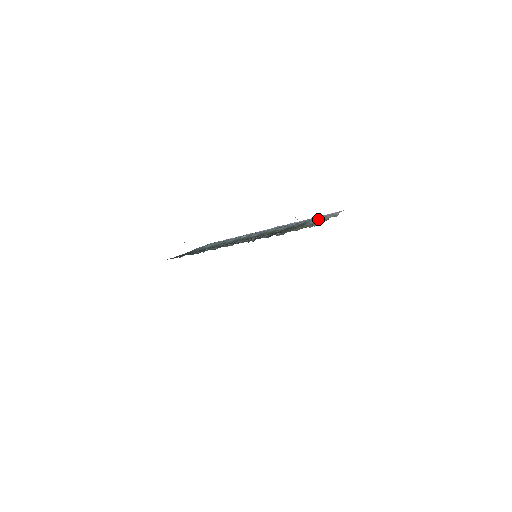
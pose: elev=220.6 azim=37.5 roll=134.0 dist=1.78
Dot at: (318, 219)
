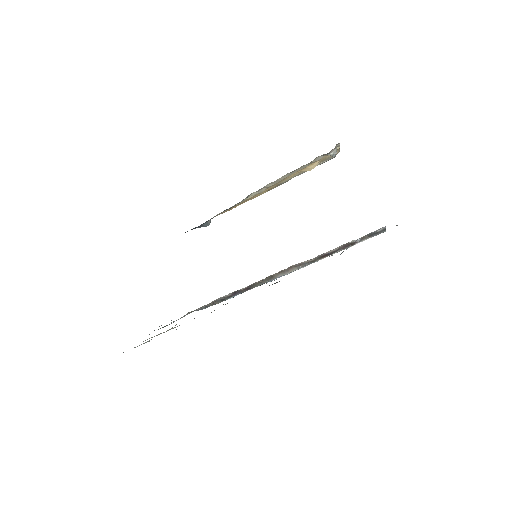
Dot at: occluded
